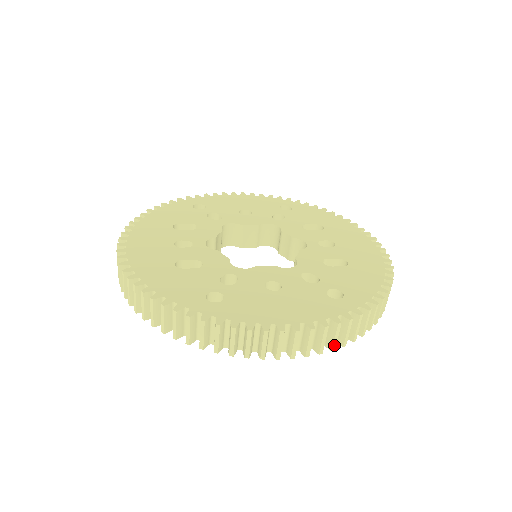
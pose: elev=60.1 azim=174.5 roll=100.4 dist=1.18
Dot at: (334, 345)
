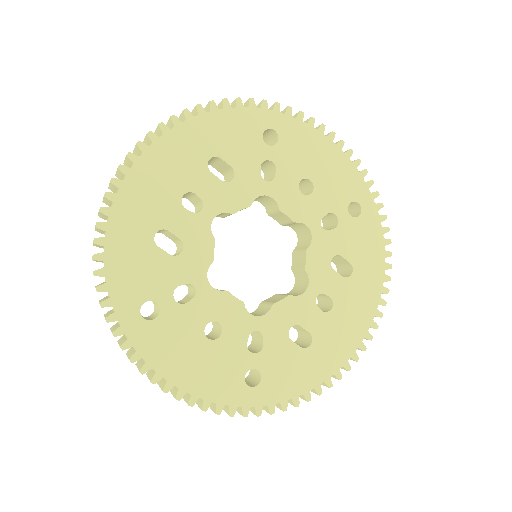
Dot at: (210, 406)
